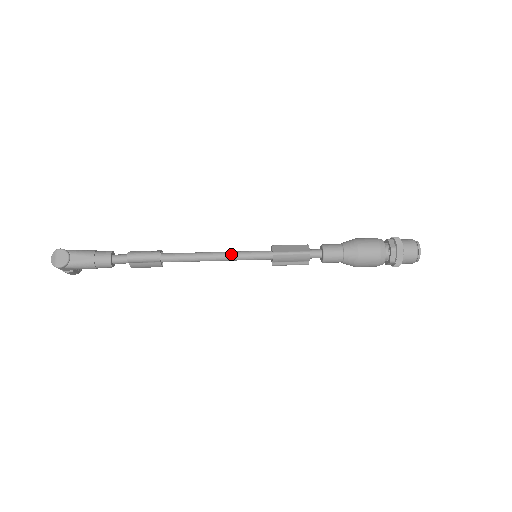
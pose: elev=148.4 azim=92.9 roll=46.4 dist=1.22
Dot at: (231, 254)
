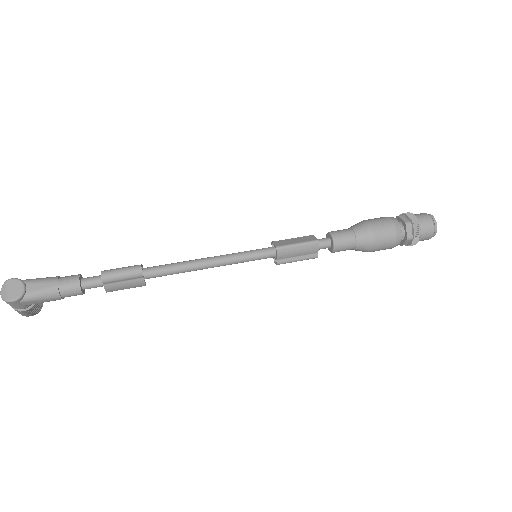
Dot at: (227, 256)
